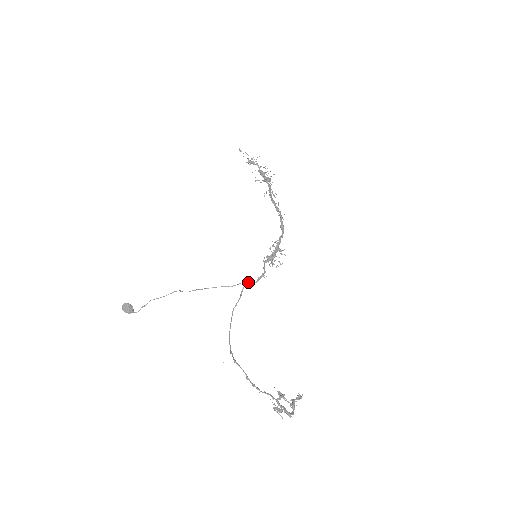
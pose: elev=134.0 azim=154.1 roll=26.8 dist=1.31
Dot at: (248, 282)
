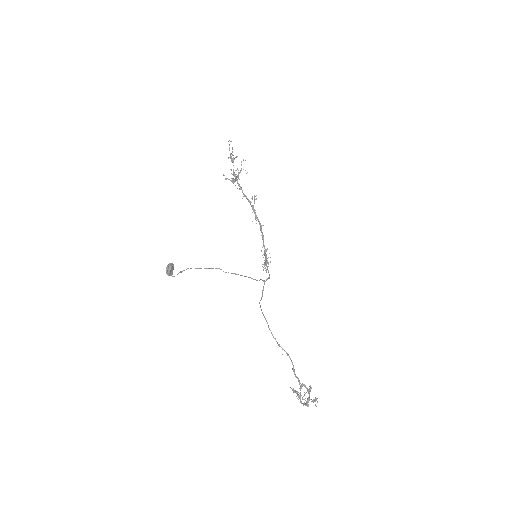
Dot at: (264, 280)
